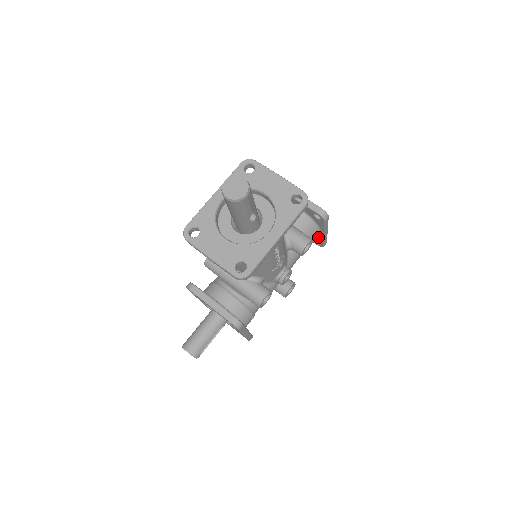
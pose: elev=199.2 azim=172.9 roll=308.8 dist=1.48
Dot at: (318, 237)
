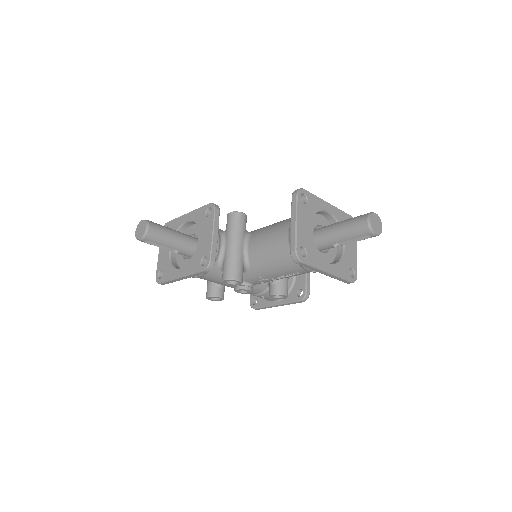
Dot at: (266, 300)
